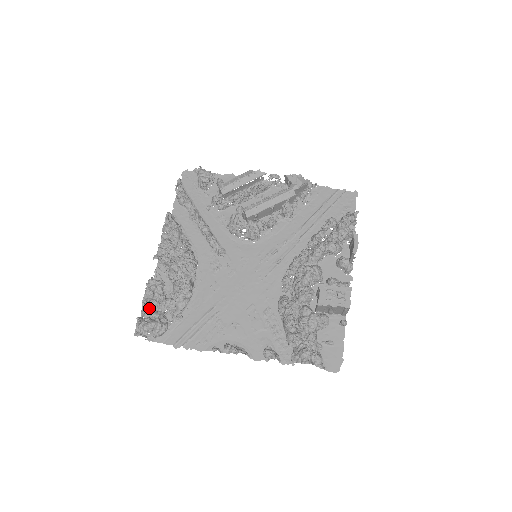
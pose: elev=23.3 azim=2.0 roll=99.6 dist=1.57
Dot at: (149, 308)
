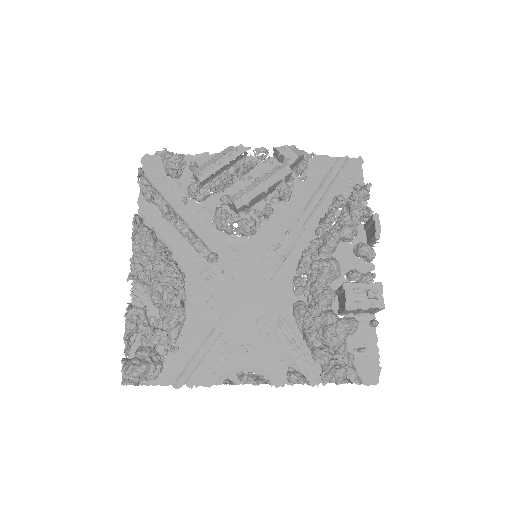
Dot at: (133, 343)
